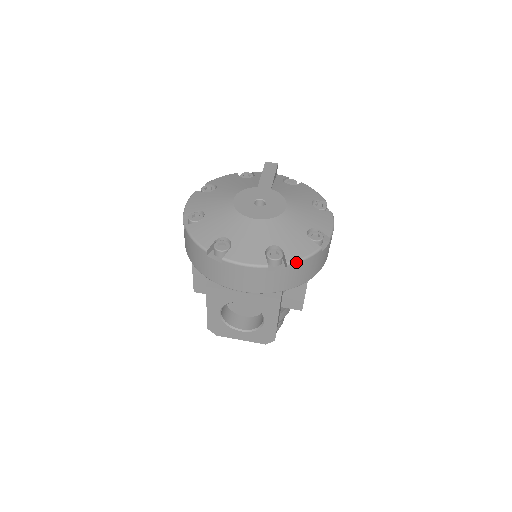
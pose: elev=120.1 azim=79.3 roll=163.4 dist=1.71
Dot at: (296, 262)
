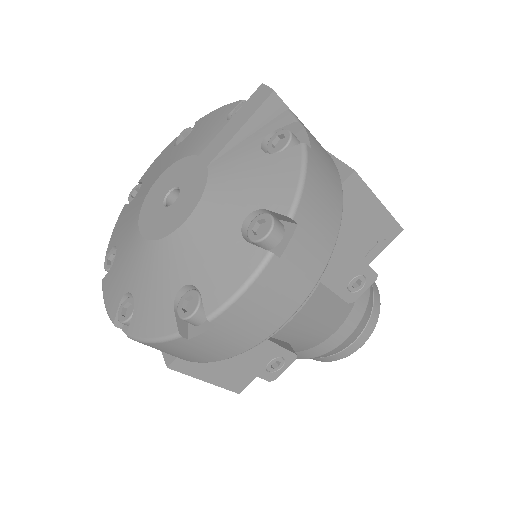
Dot at: (137, 340)
